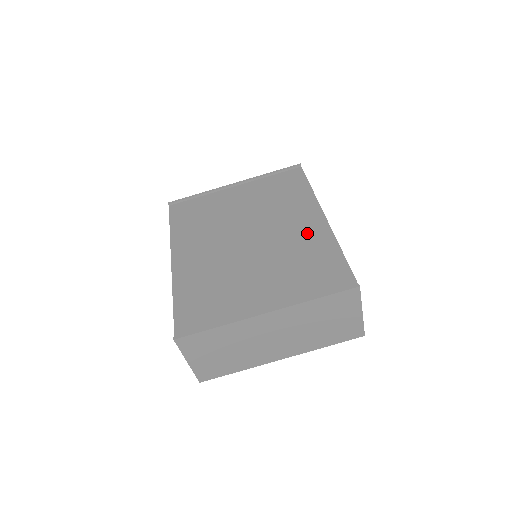
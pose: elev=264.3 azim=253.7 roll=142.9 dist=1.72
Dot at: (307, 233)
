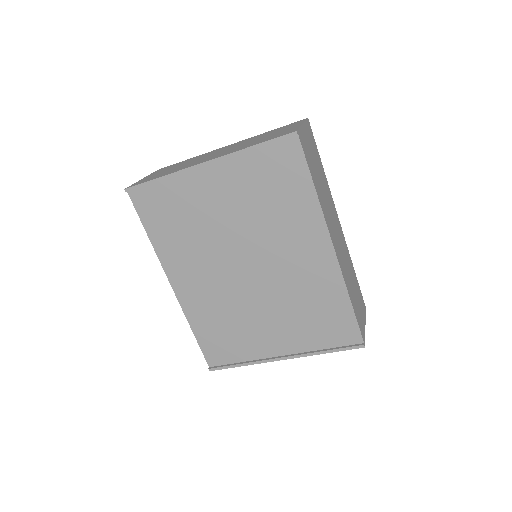
Dot at: (313, 271)
